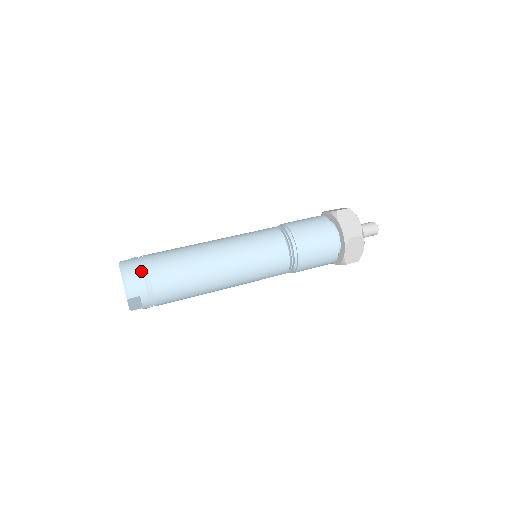
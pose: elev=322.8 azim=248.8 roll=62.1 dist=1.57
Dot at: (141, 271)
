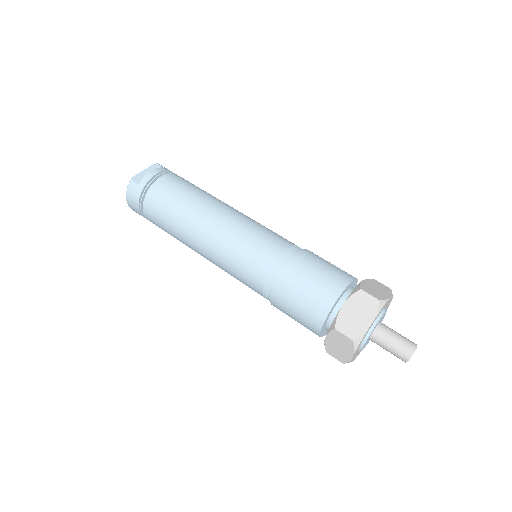
Dot at: (138, 208)
